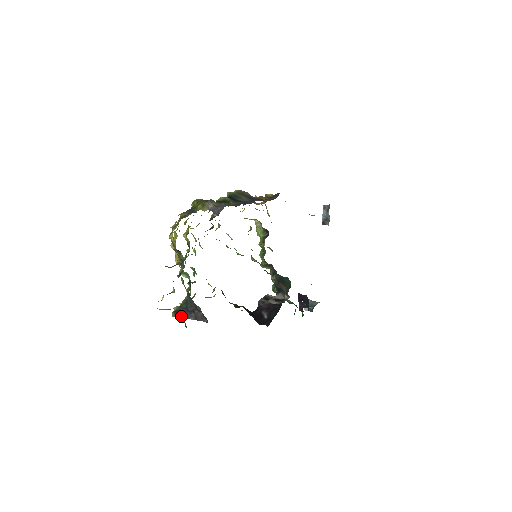
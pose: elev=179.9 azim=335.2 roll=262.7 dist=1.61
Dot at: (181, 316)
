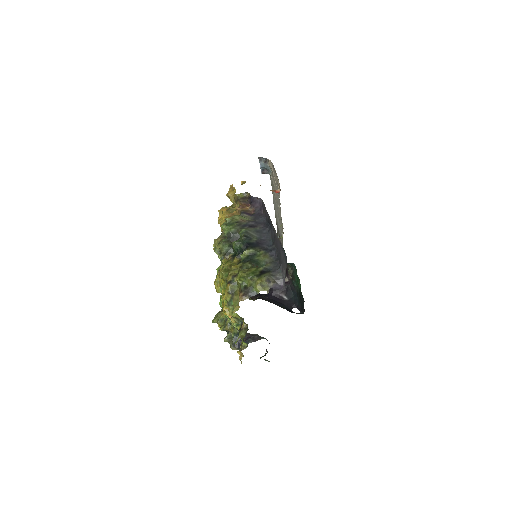
Dot at: occluded
